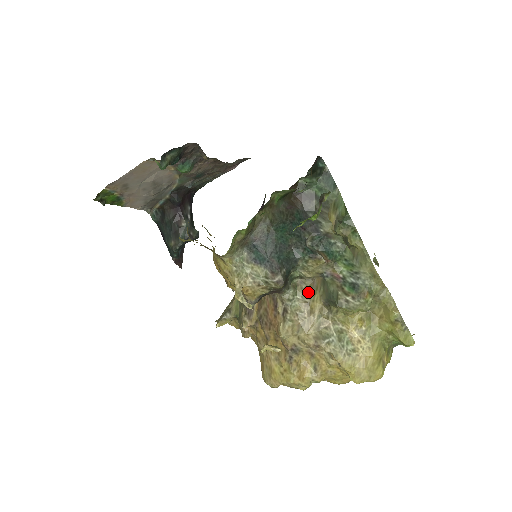
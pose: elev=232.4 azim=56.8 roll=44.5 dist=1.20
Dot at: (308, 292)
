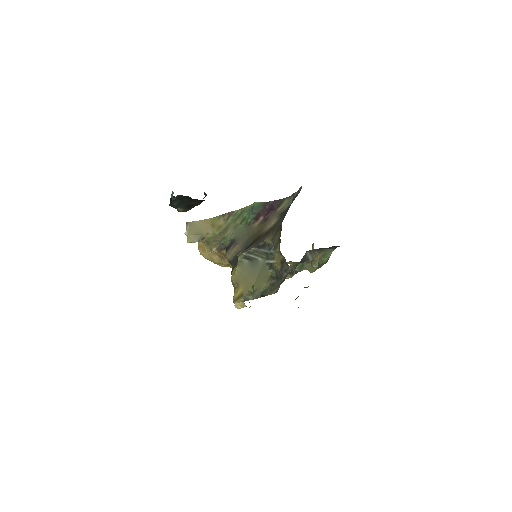
Dot at: occluded
